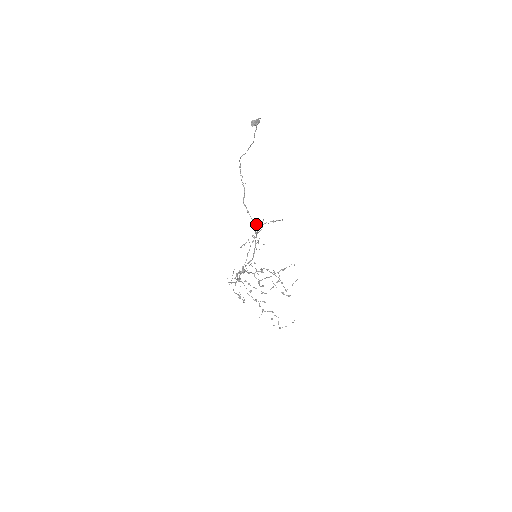
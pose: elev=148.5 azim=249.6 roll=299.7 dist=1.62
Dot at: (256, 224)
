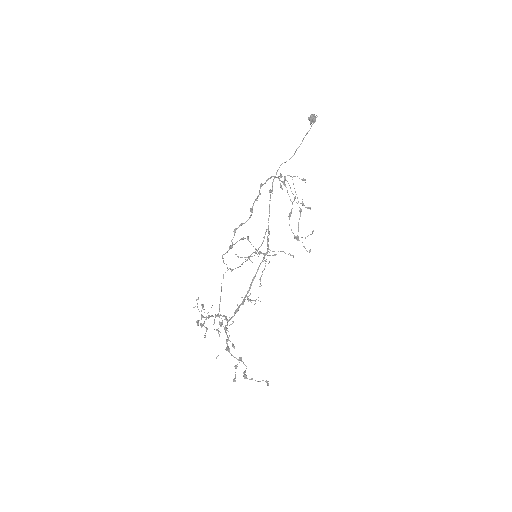
Dot at: occluded
